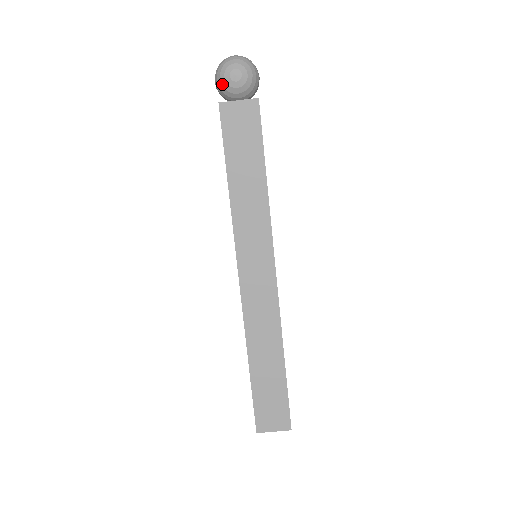
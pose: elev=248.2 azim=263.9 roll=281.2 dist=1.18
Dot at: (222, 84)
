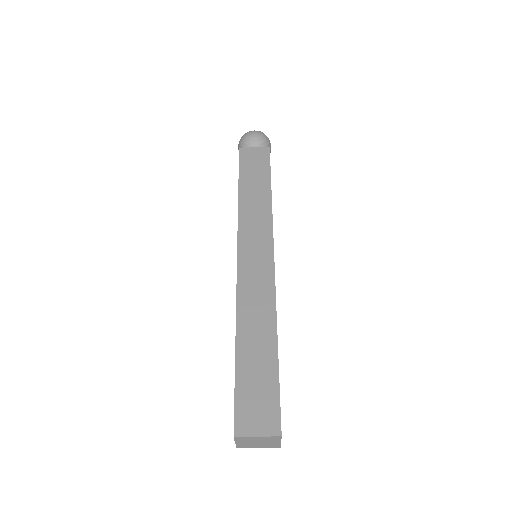
Dot at: (243, 141)
